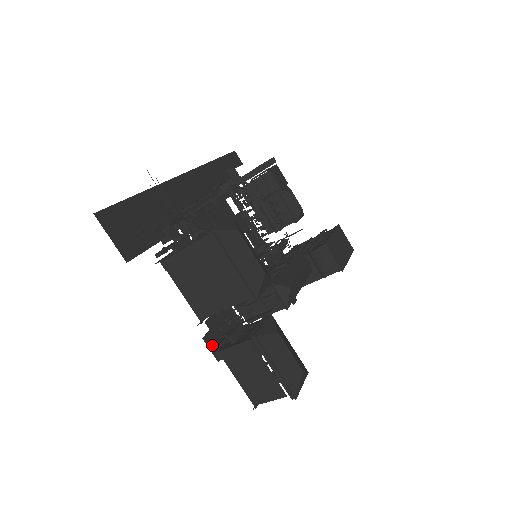
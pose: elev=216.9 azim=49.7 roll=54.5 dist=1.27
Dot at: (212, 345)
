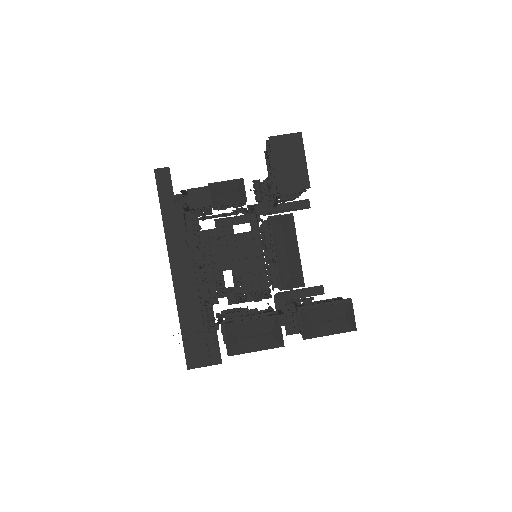
Dot at: (294, 330)
